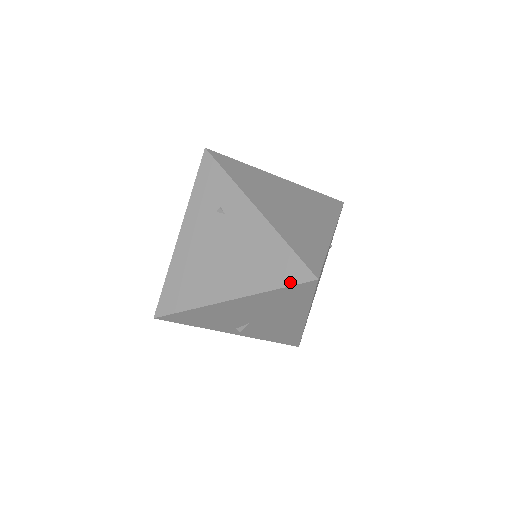
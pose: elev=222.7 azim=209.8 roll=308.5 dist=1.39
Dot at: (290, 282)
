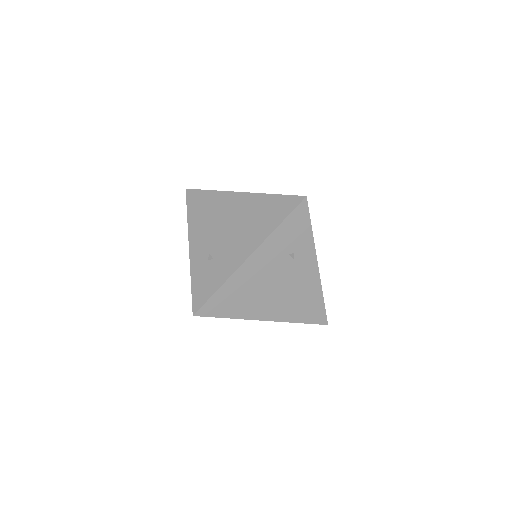
Dot at: (312, 322)
